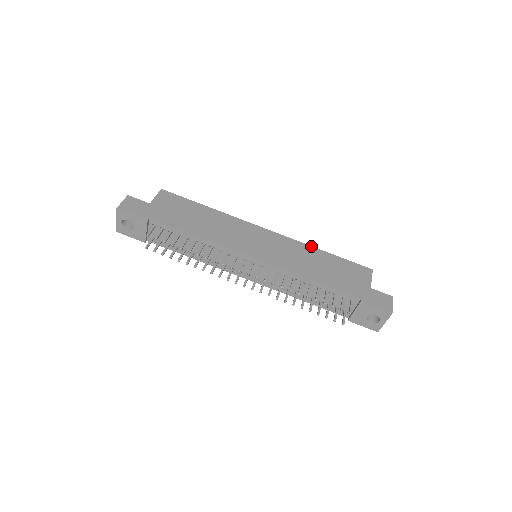
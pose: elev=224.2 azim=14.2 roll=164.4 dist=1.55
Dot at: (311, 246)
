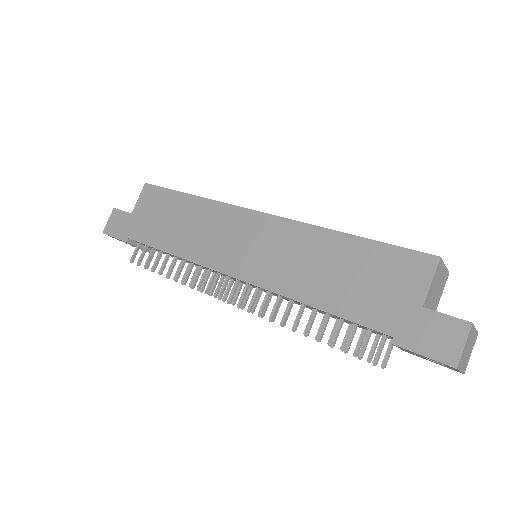
Dot at: (324, 228)
